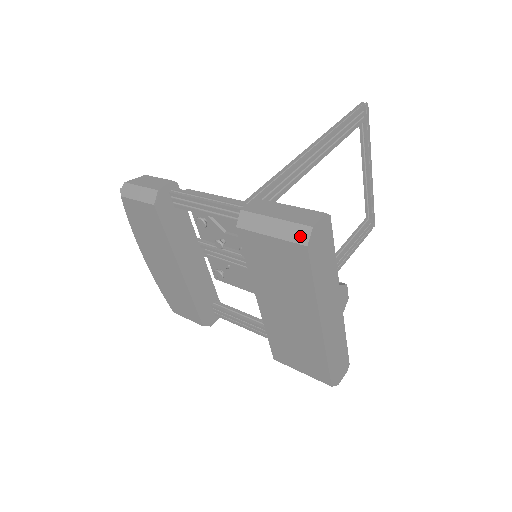
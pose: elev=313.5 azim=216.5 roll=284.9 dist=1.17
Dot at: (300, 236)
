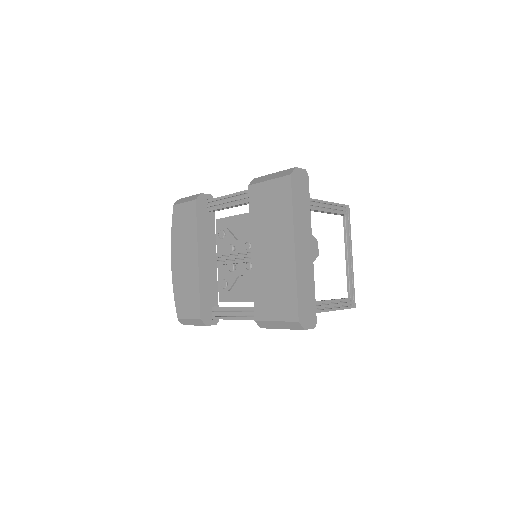
Dot at: (287, 173)
